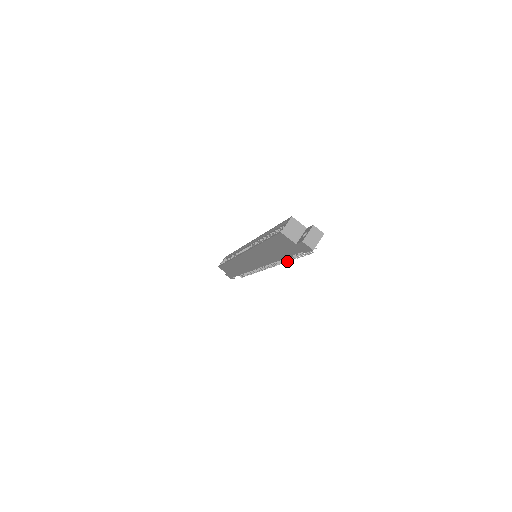
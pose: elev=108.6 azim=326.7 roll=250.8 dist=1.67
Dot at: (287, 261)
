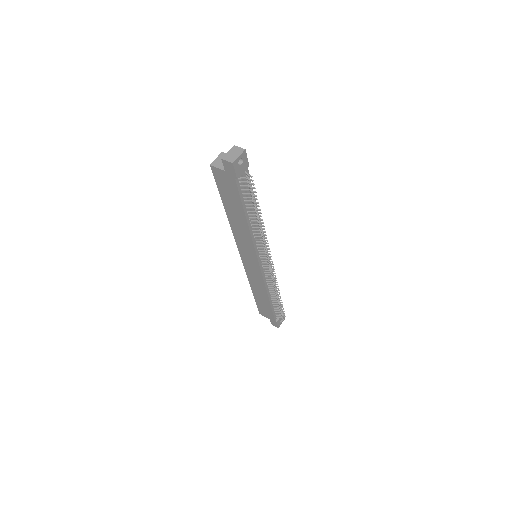
Dot at: (261, 229)
